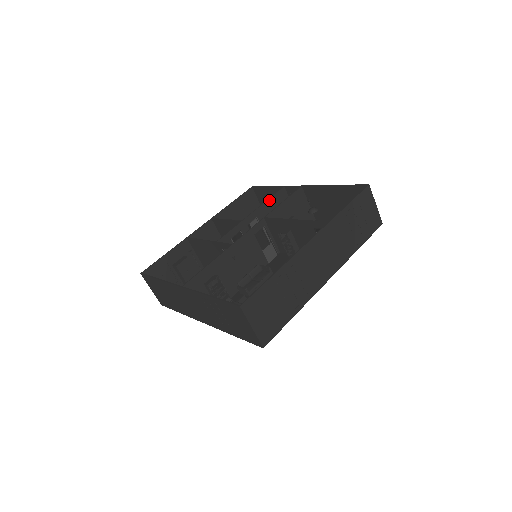
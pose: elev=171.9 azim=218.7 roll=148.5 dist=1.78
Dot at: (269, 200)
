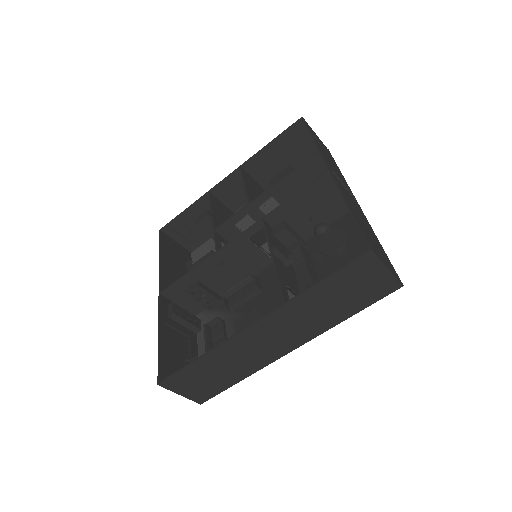
Dot at: (291, 173)
